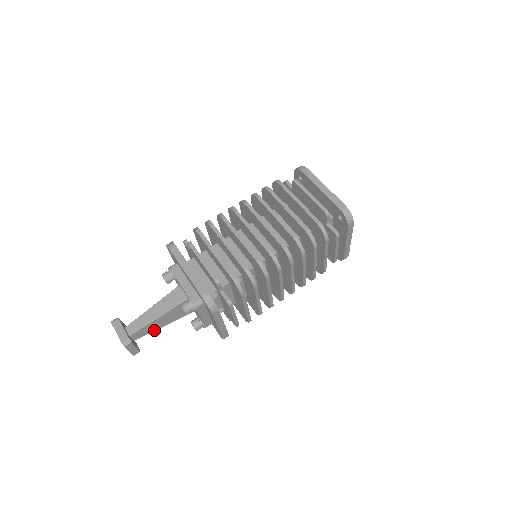
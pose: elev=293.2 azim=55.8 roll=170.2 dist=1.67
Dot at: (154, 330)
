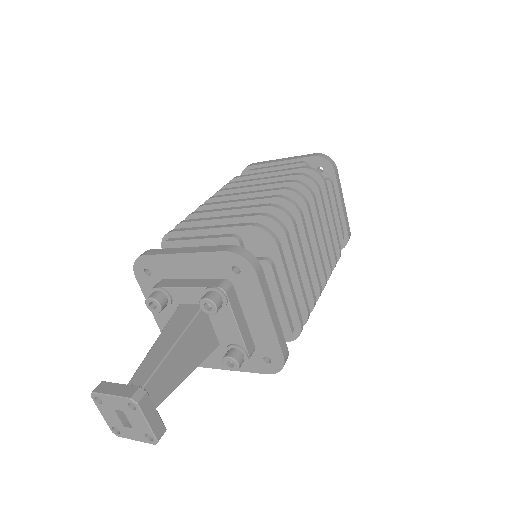
Dot at: (173, 388)
